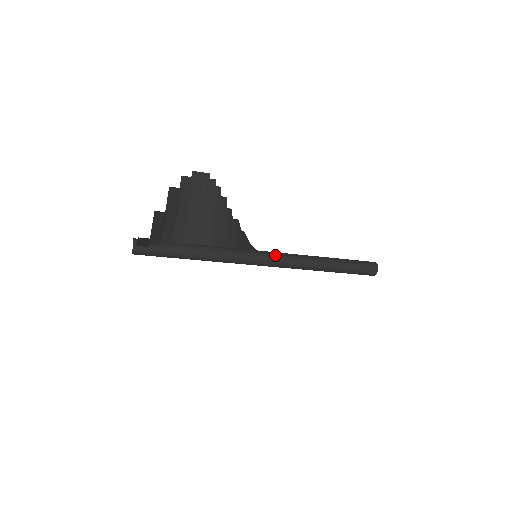
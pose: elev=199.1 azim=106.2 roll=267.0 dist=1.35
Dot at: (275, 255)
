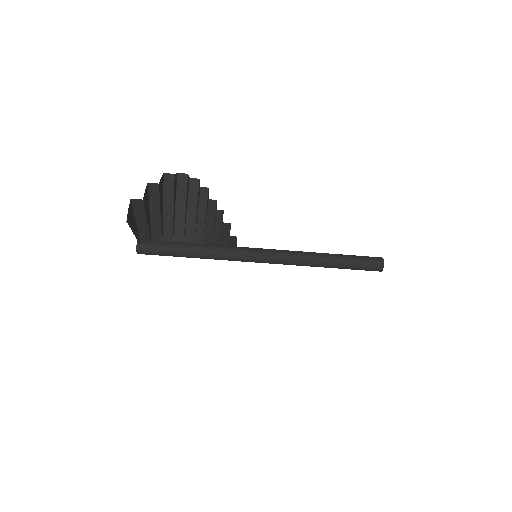
Dot at: (273, 250)
